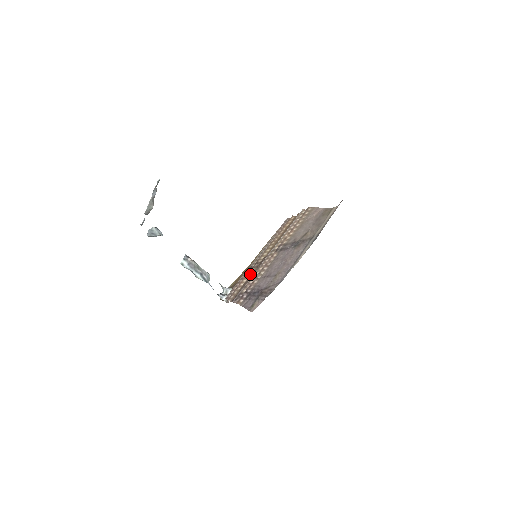
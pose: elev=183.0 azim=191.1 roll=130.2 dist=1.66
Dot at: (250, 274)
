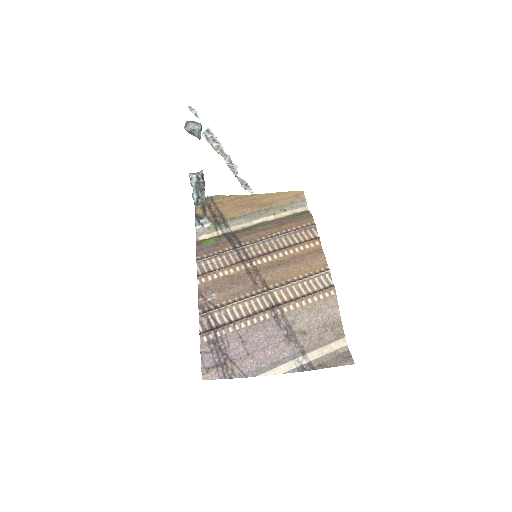
Dot at: (236, 270)
